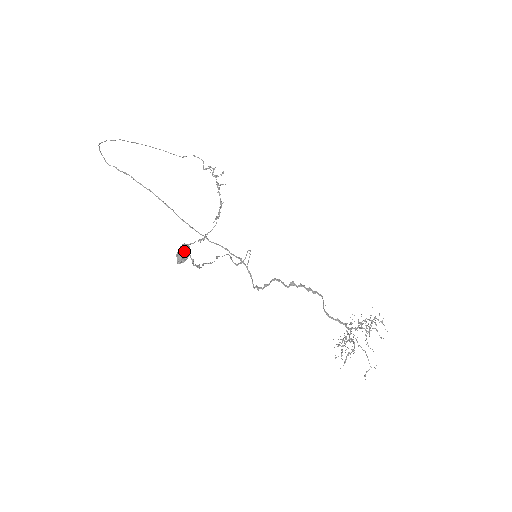
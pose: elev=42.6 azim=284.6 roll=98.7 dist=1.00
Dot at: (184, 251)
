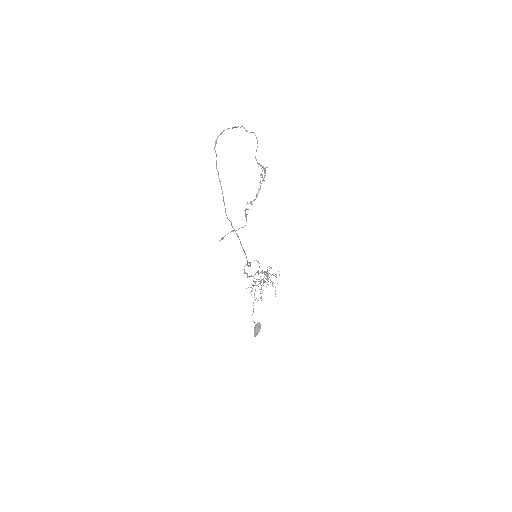
Dot at: (259, 331)
